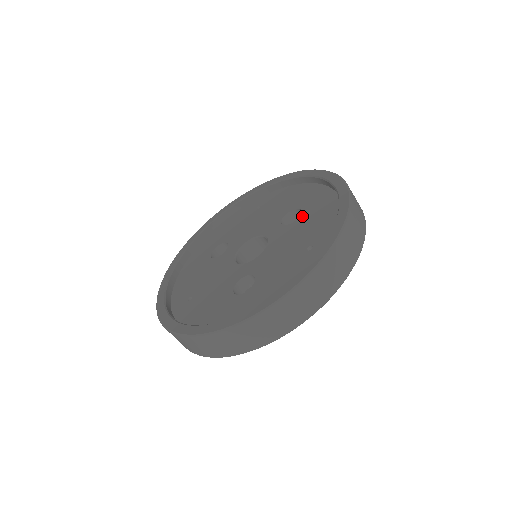
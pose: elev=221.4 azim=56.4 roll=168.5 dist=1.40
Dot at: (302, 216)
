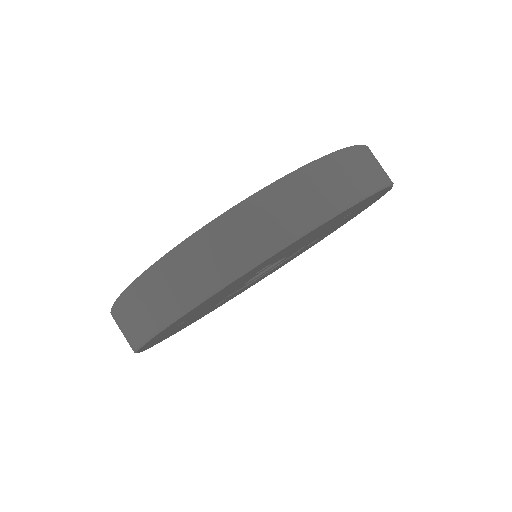
Dot at: occluded
